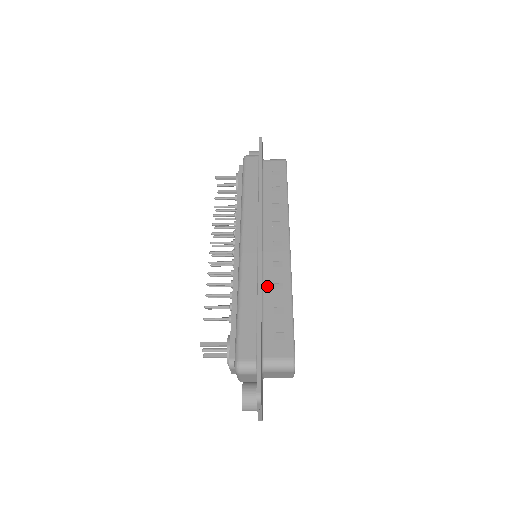
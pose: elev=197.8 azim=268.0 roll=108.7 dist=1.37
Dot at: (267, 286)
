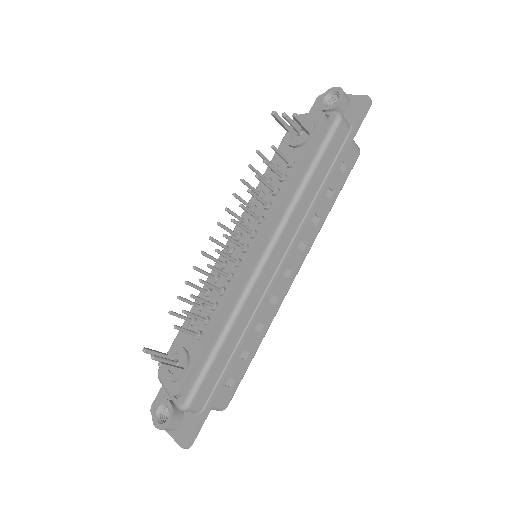
Dot at: occluded
